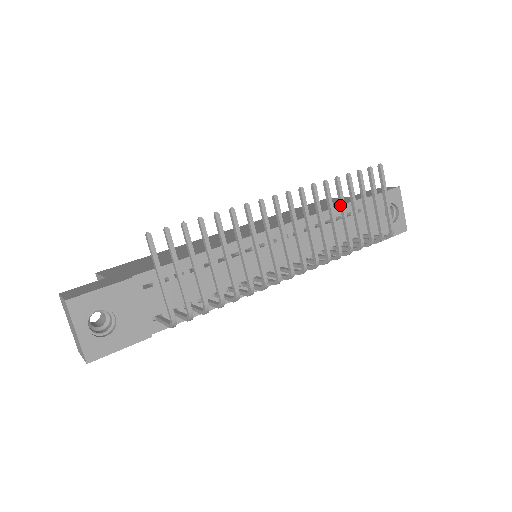
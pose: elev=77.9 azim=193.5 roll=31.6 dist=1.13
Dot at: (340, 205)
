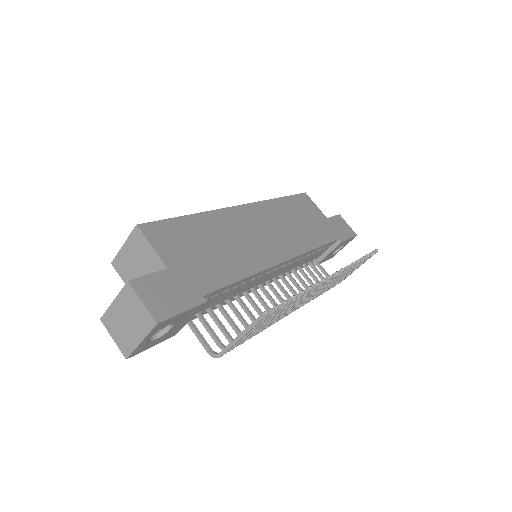
Dot at: occluded
